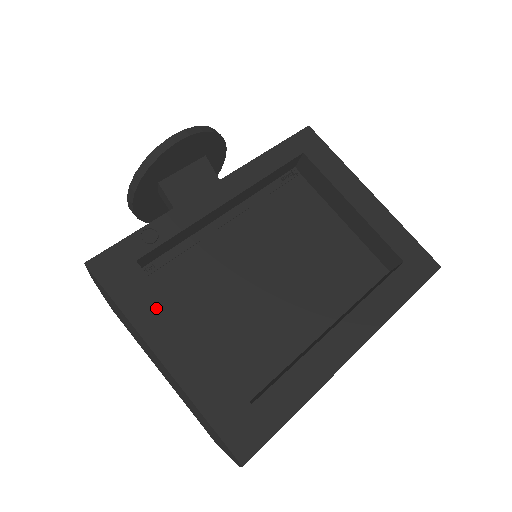
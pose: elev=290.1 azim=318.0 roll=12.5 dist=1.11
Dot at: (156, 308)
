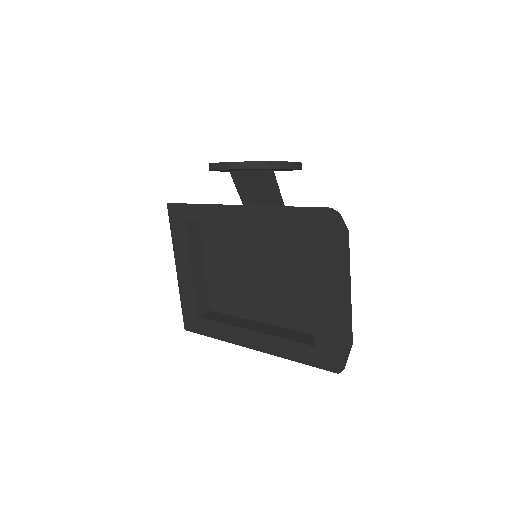
Dot at: (183, 247)
